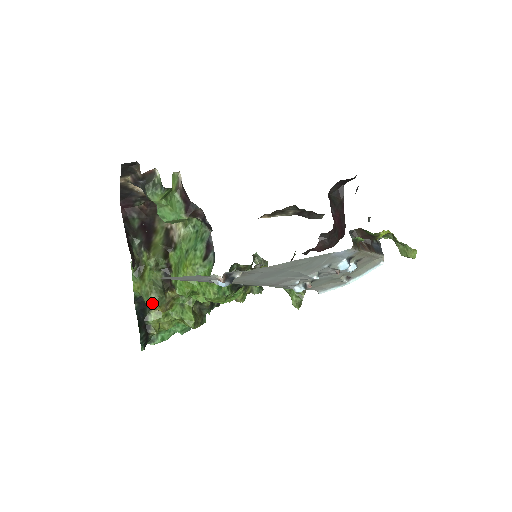
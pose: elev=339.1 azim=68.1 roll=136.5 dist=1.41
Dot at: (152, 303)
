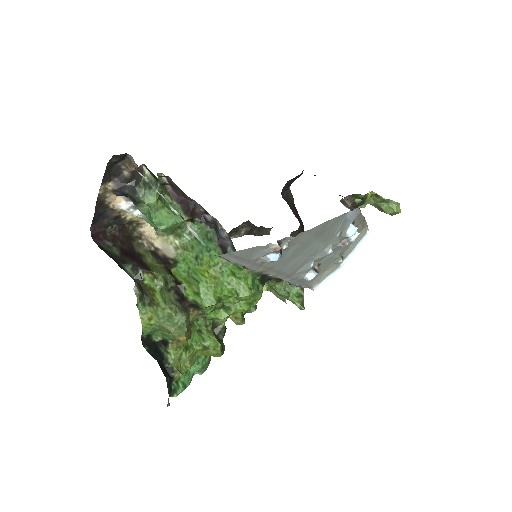
Dot at: (180, 326)
